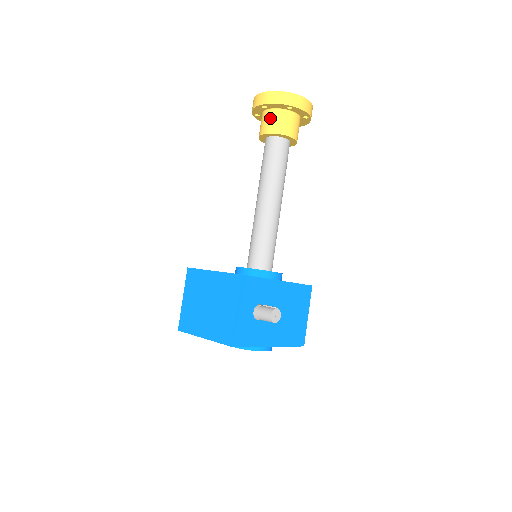
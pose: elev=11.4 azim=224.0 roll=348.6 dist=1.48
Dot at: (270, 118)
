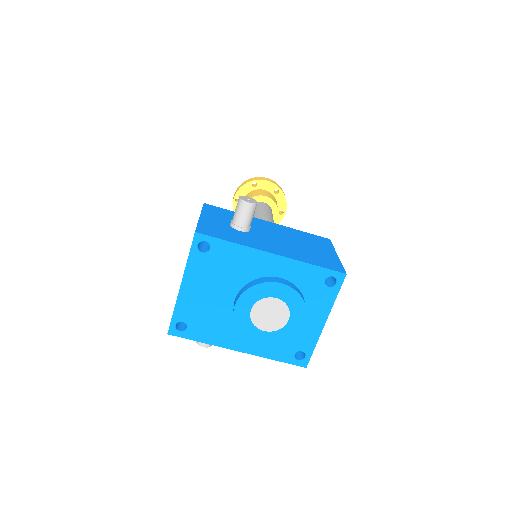
Dot at: occluded
